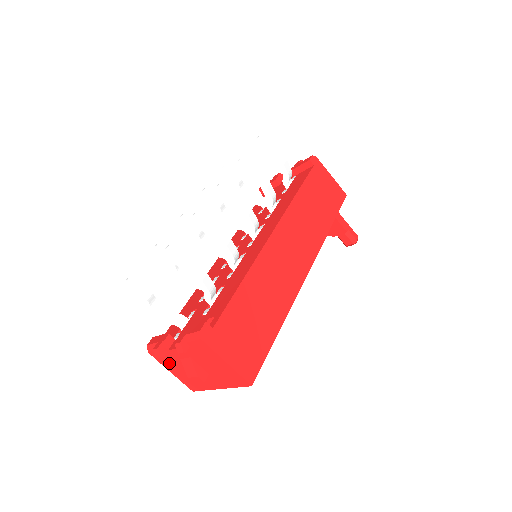
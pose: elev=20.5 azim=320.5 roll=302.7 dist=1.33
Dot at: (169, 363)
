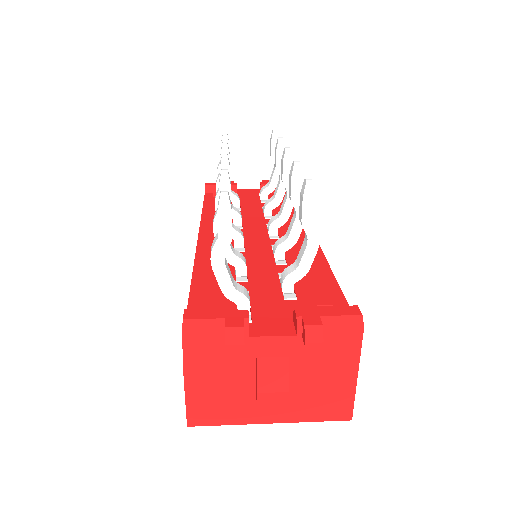
Dot at: (211, 362)
